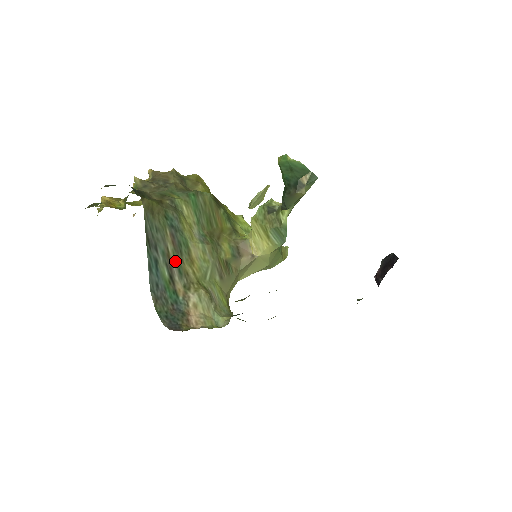
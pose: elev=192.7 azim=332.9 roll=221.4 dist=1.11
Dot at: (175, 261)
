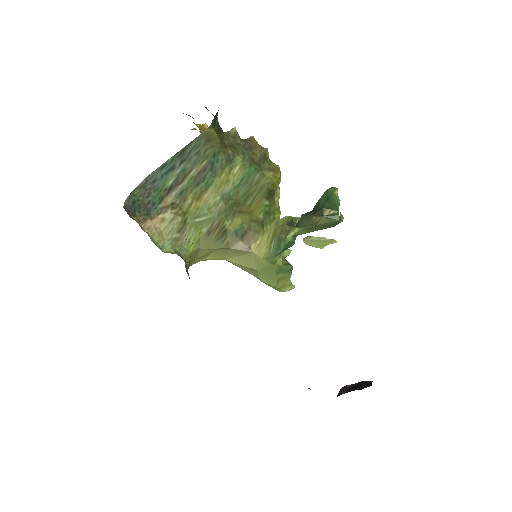
Dot at: (186, 184)
